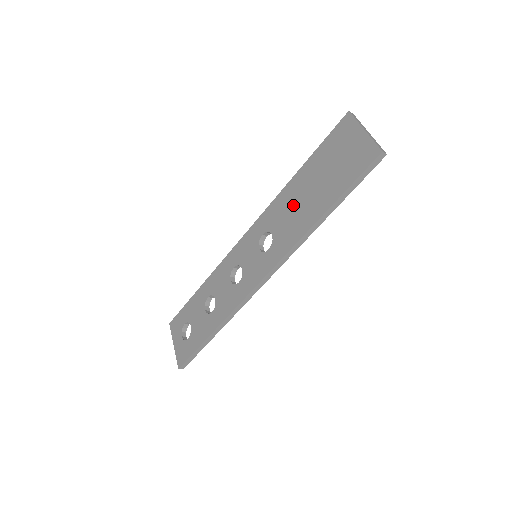
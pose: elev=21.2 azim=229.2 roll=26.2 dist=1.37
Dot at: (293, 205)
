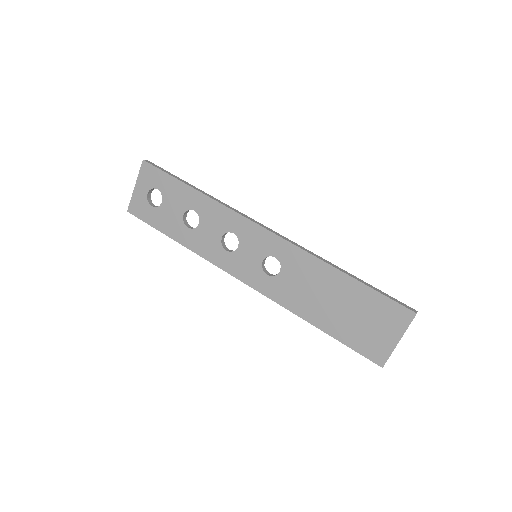
Dot at: (313, 286)
